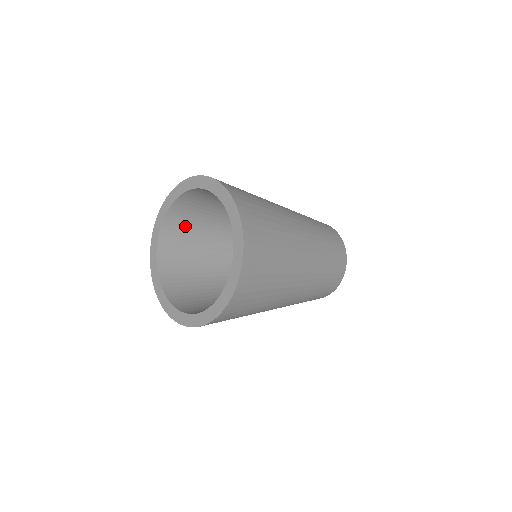
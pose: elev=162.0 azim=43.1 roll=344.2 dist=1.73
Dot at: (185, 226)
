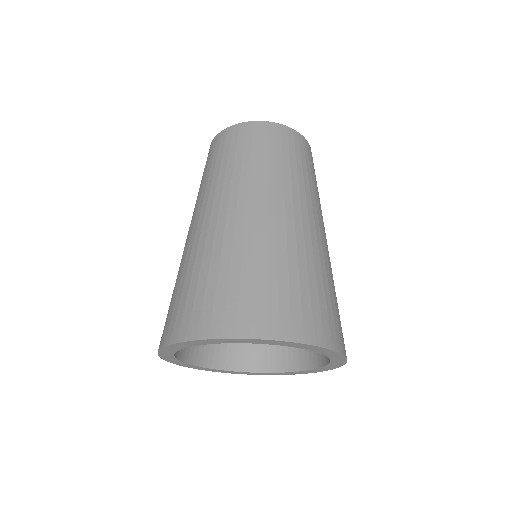
Dot at: occluded
